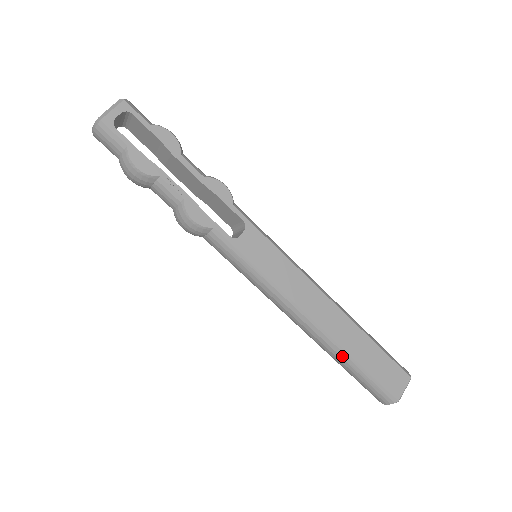
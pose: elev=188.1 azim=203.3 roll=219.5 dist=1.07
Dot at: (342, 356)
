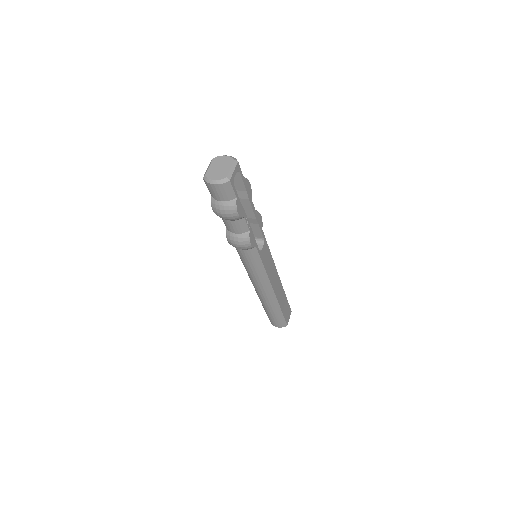
Dot at: (276, 308)
